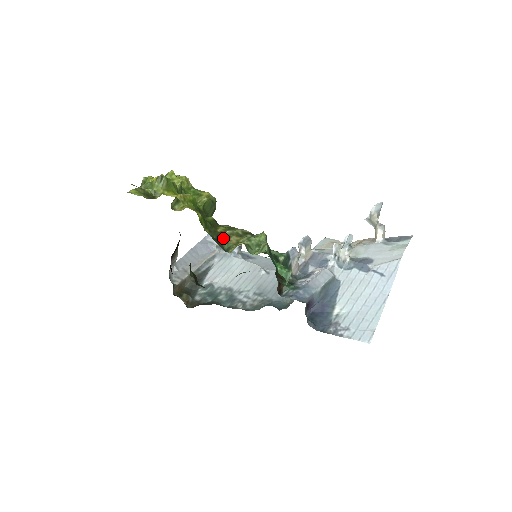
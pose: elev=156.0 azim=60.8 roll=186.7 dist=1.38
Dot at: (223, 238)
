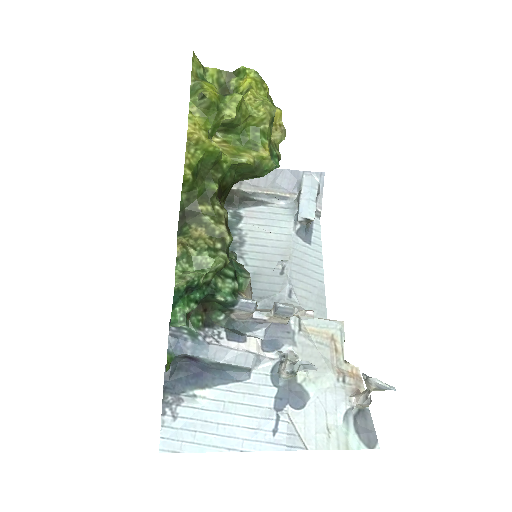
Dot at: (194, 218)
